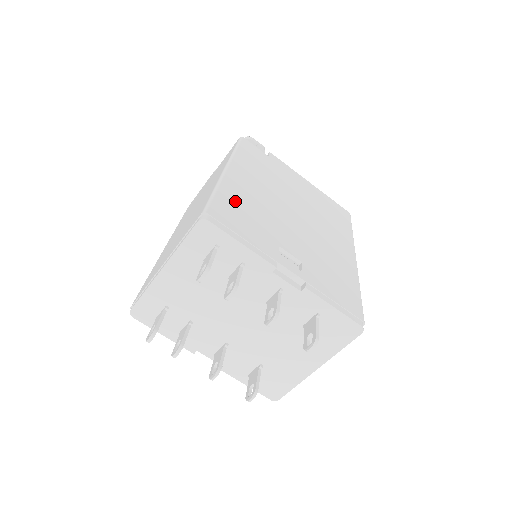
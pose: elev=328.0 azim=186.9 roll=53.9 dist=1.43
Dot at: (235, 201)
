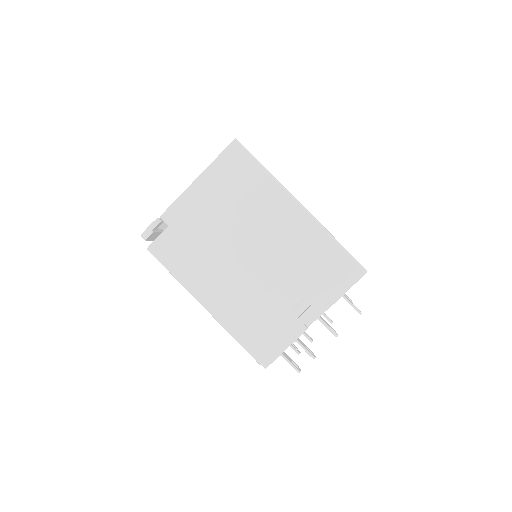
Dot at: (245, 326)
